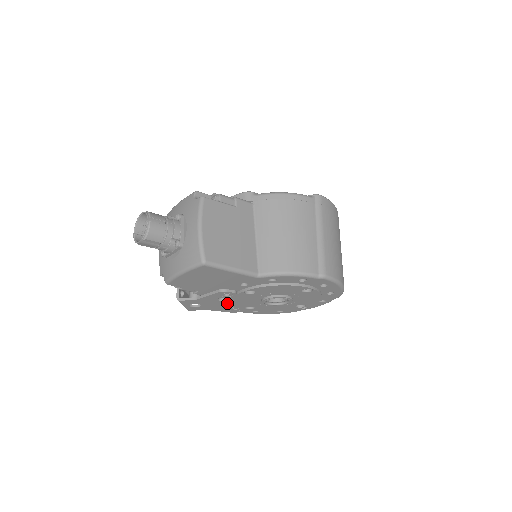
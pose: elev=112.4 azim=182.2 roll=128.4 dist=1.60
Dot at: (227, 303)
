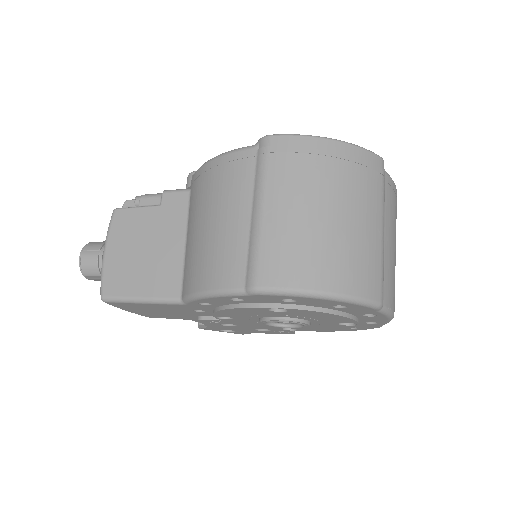
Dot at: (248, 327)
